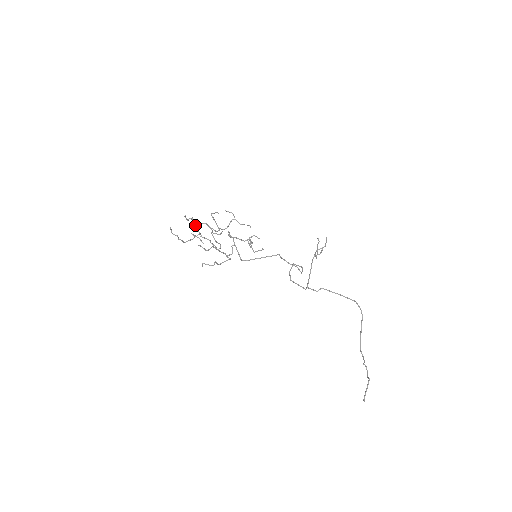
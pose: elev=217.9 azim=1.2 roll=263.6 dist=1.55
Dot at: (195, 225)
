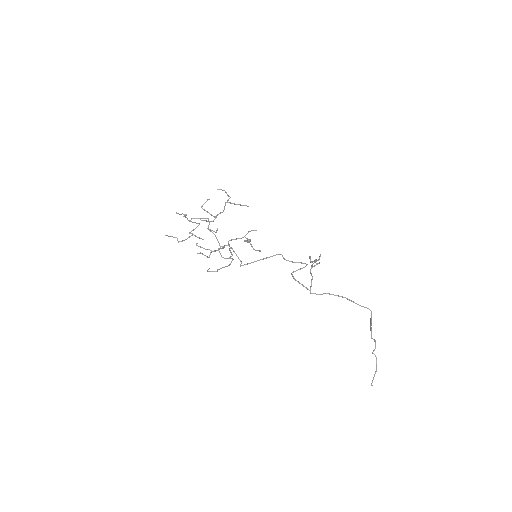
Dot at: (189, 221)
